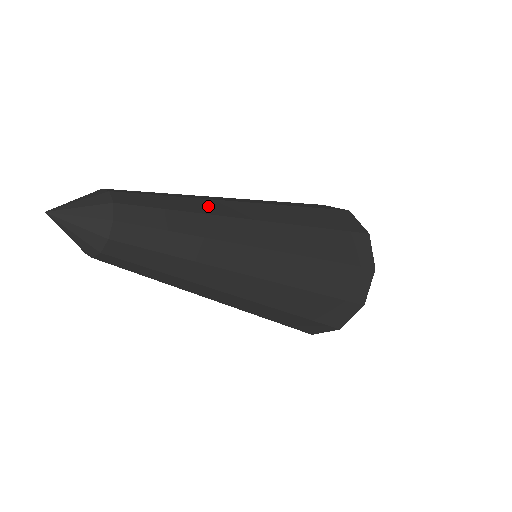
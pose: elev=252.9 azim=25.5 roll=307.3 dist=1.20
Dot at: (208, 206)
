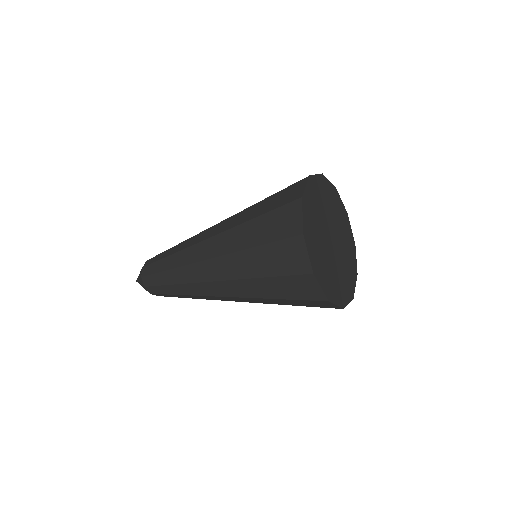
Dot at: (179, 258)
